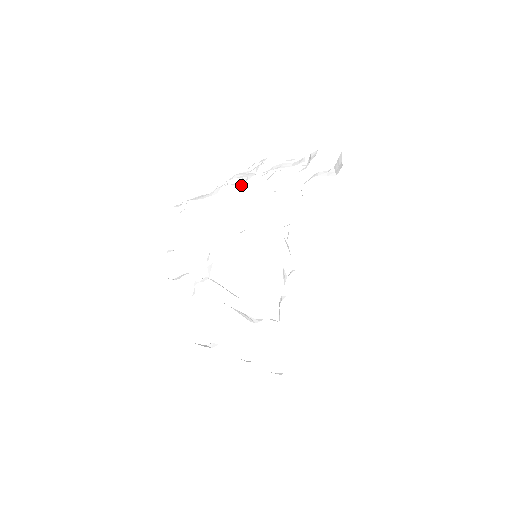
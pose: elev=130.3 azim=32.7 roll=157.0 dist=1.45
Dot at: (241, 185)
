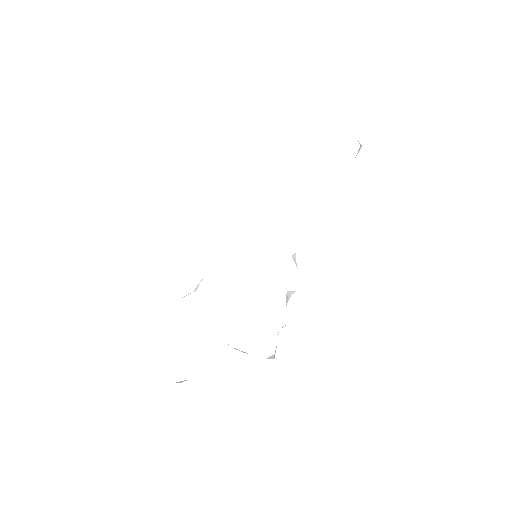
Dot at: occluded
